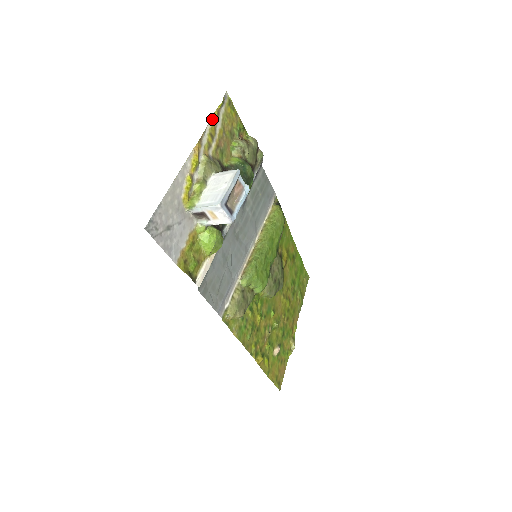
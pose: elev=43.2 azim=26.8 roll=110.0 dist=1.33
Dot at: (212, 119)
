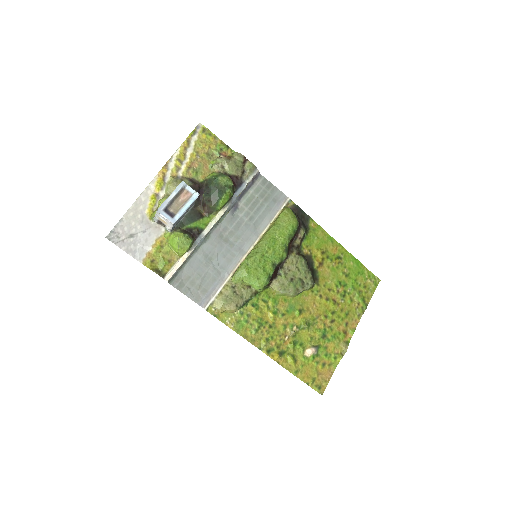
Dot at: (180, 148)
